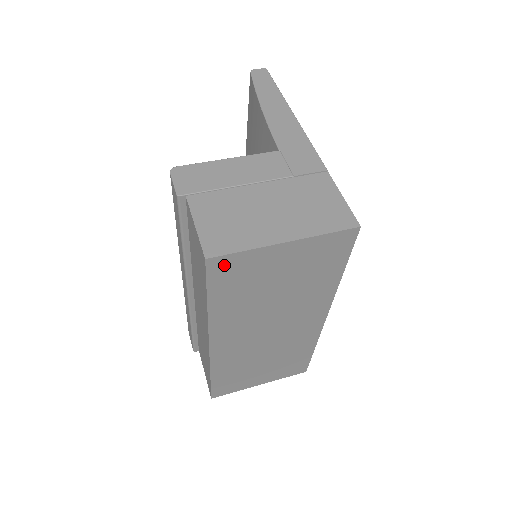
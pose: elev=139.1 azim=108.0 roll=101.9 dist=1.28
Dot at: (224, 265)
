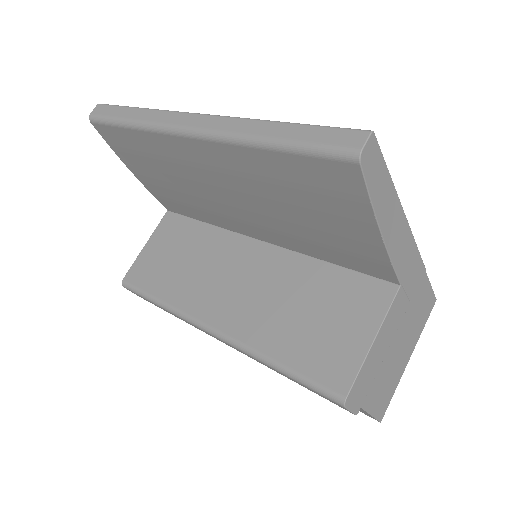
Dot at: occluded
